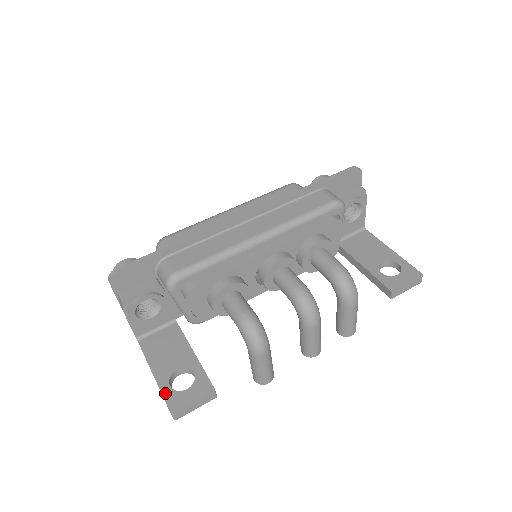
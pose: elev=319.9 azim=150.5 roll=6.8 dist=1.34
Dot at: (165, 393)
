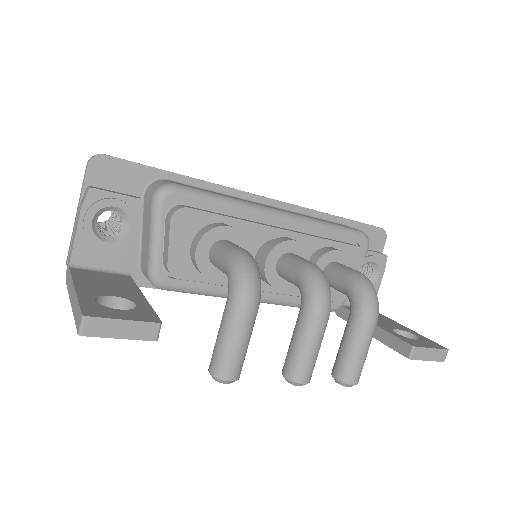
Dot at: (84, 301)
